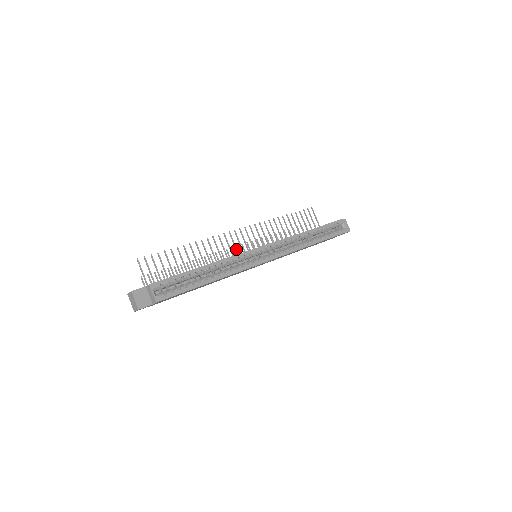
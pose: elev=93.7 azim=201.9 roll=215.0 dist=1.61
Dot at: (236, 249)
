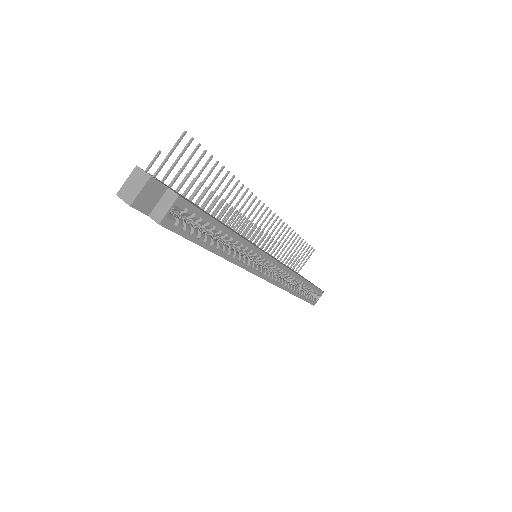
Dot at: (249, 226)
